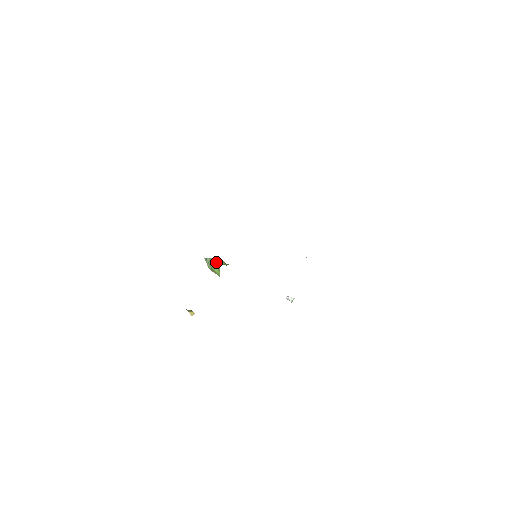
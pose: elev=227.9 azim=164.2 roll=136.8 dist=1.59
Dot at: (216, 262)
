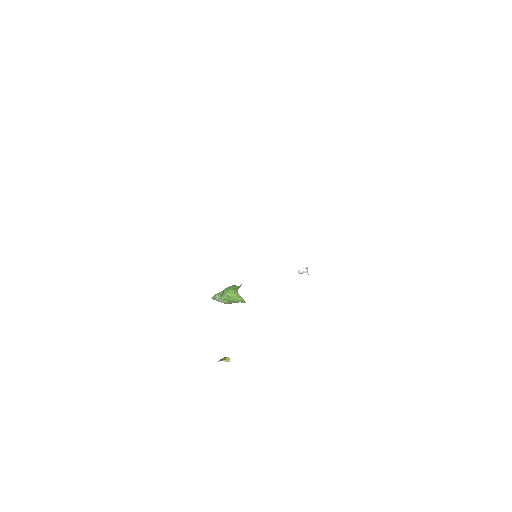
Dot at: (229, 292)
